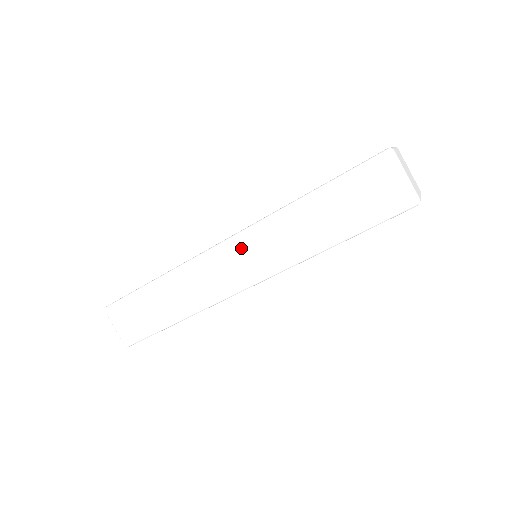
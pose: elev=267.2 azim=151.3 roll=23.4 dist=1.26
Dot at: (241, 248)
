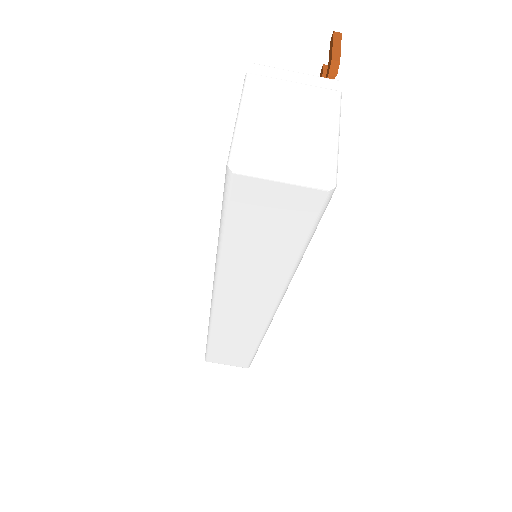
Dot at: (229, 303)
